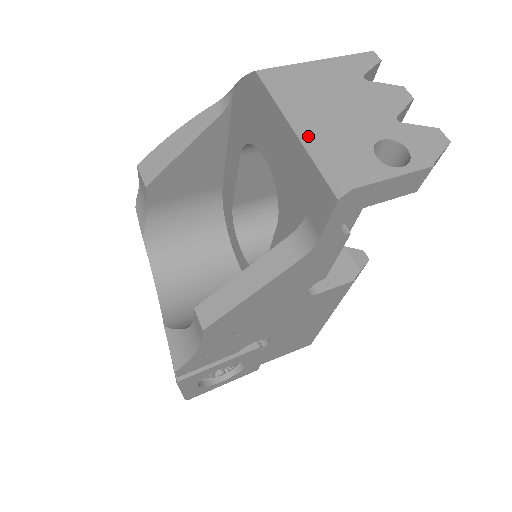
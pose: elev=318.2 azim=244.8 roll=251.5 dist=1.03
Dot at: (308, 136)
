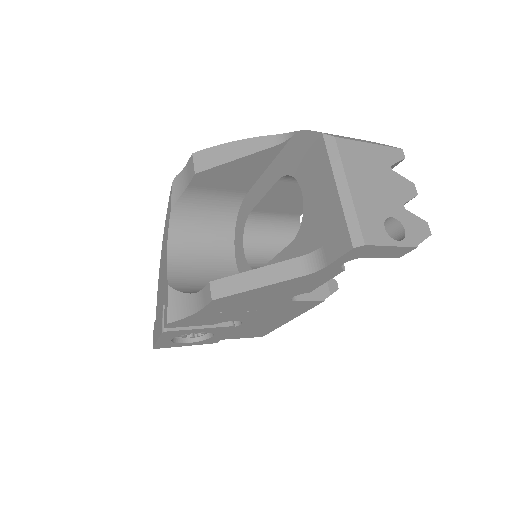
Dot at: (346, 197)
